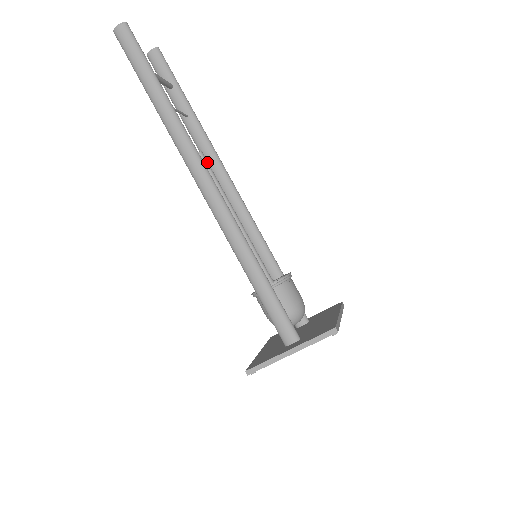
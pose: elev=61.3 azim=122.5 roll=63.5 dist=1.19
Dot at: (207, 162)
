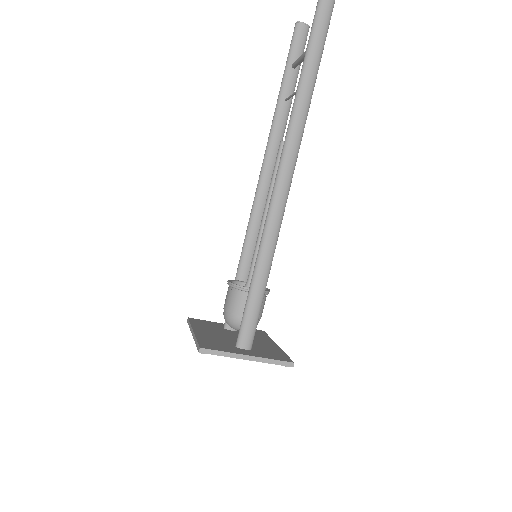
Dot at: occluded
